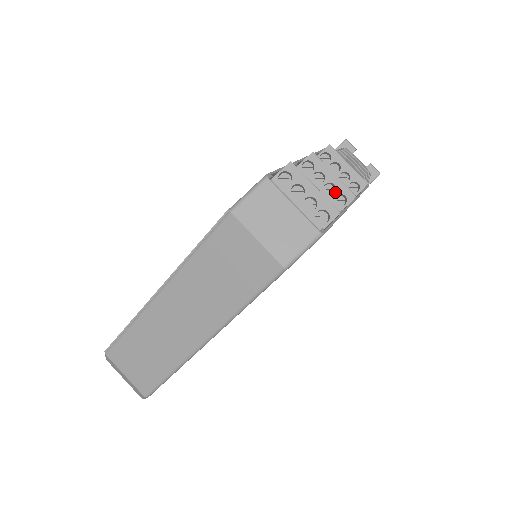
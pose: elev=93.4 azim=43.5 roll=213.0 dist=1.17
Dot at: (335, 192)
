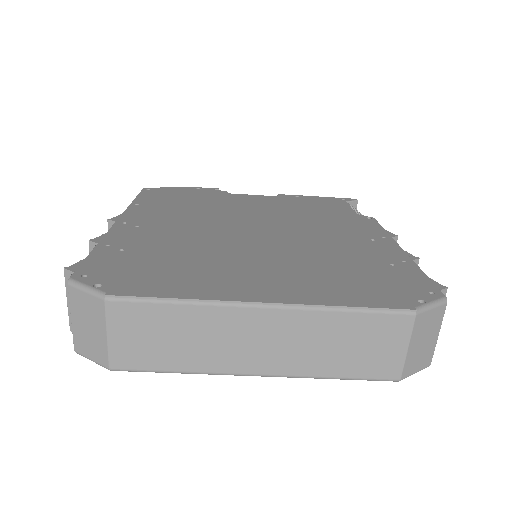
Dot at: occluded
